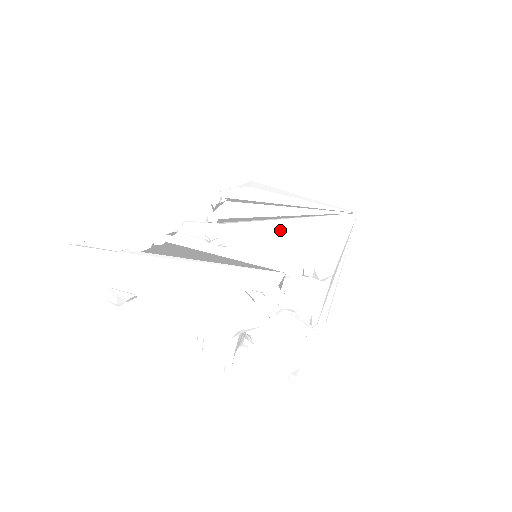
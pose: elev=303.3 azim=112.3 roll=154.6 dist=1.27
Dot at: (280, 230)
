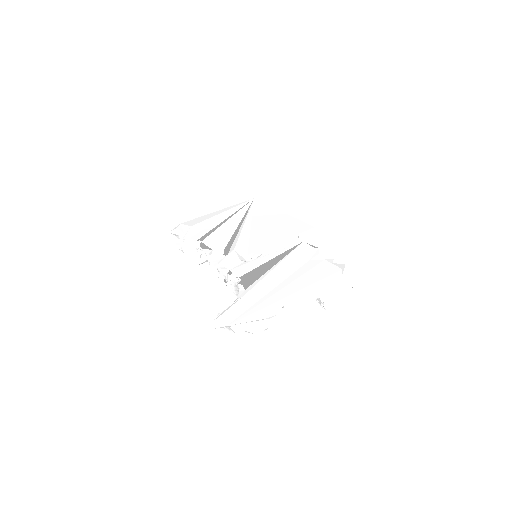
Dot at: (255, 231)
